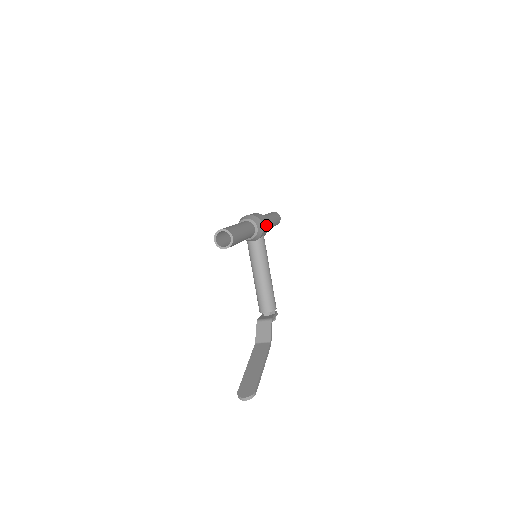
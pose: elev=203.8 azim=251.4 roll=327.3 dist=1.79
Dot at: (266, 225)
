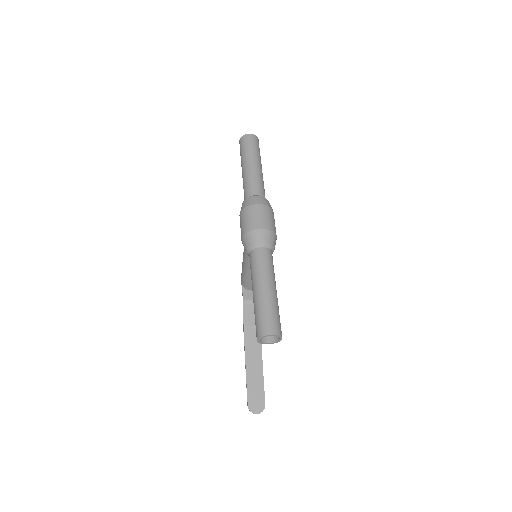
Dot at: occluded
